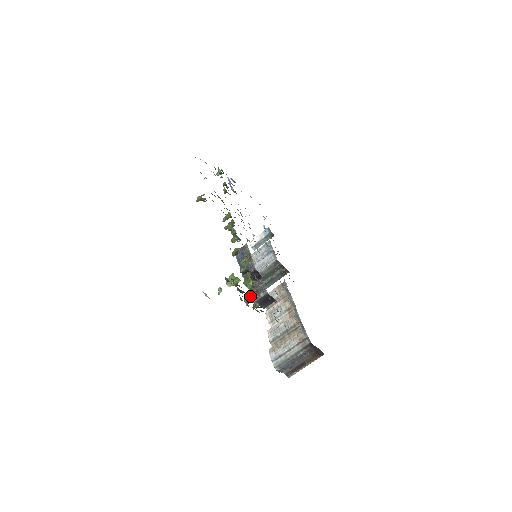
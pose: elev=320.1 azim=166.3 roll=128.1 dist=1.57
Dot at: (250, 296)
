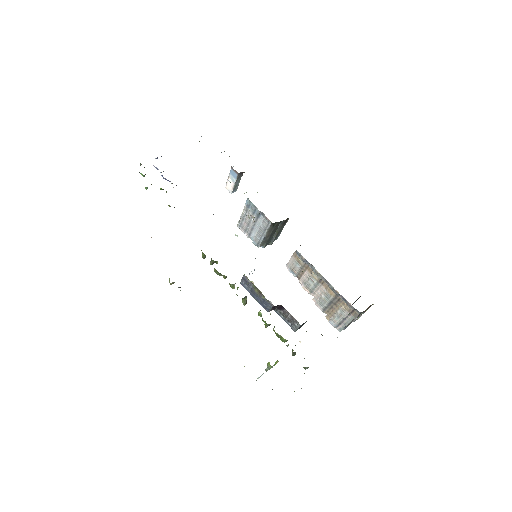
Dot at: occluded
